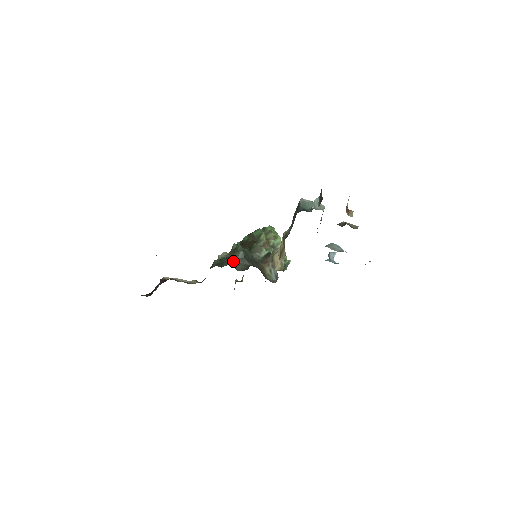
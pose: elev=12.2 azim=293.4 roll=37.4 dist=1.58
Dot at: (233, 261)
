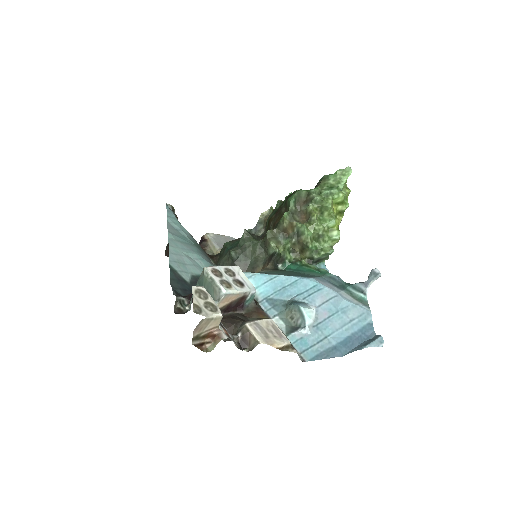
Dot at: (226, 261)
